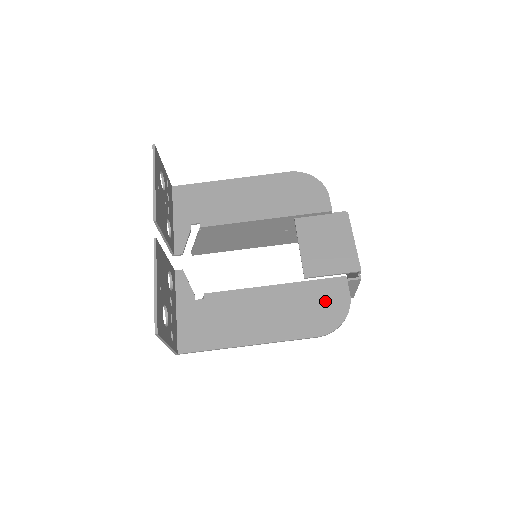
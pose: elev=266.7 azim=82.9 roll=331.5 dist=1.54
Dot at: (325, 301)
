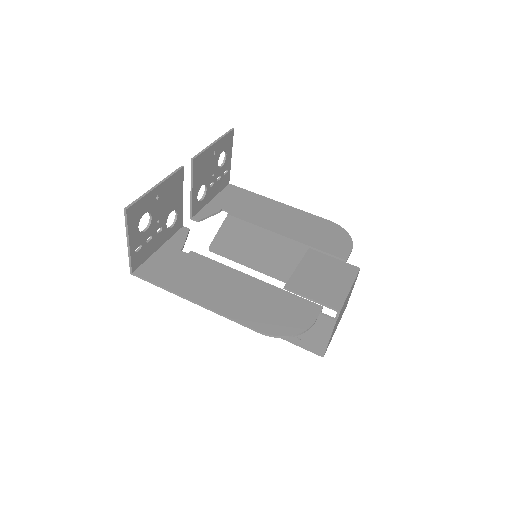
Dot at: (288, 312)
